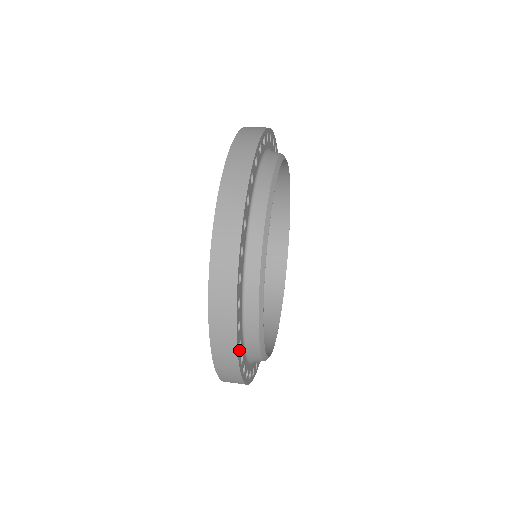
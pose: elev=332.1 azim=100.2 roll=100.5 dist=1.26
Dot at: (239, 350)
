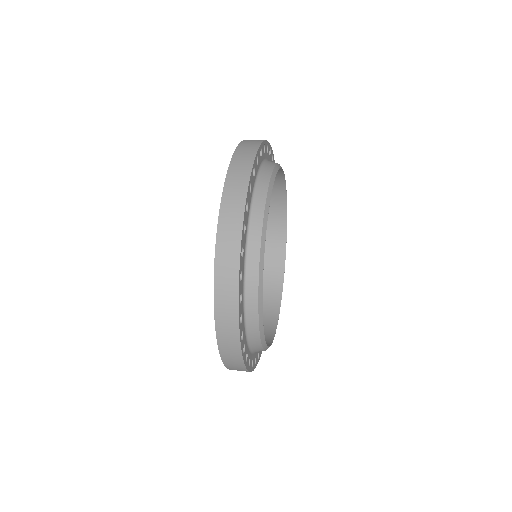
Dot at: (241, 257)
